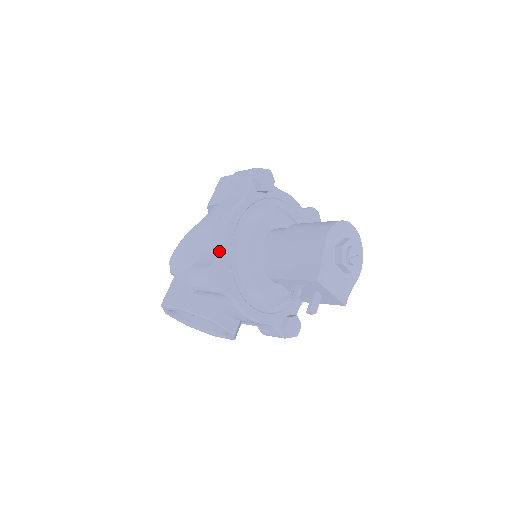
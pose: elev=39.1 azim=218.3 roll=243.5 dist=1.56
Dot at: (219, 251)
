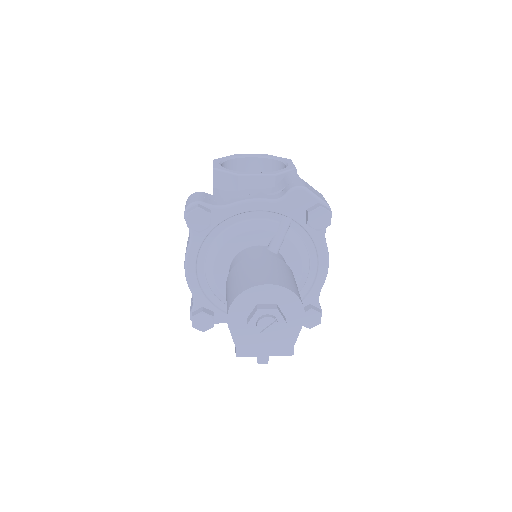
Dot at: occluded
